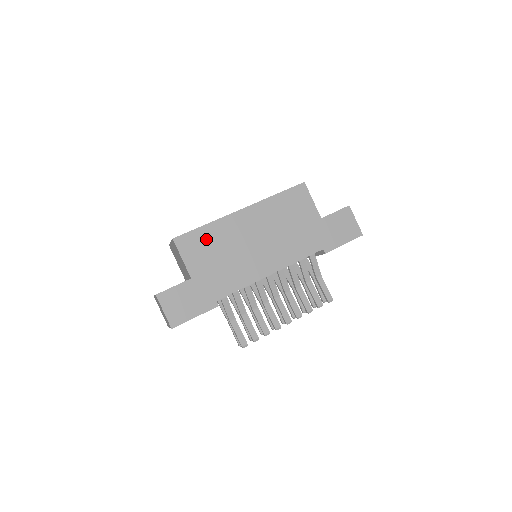
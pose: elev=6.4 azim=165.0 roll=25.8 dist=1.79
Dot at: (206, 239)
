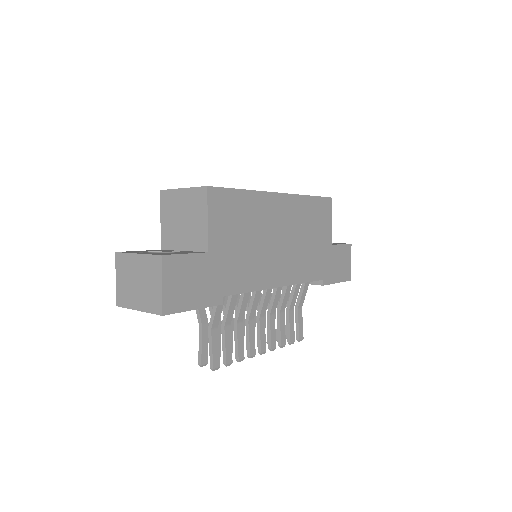
Dot at: (239, 208)
